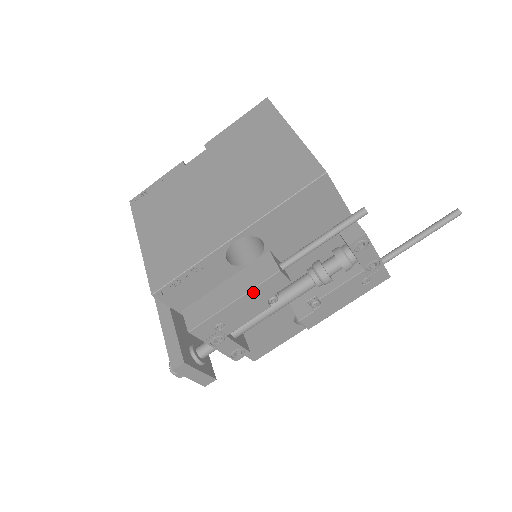
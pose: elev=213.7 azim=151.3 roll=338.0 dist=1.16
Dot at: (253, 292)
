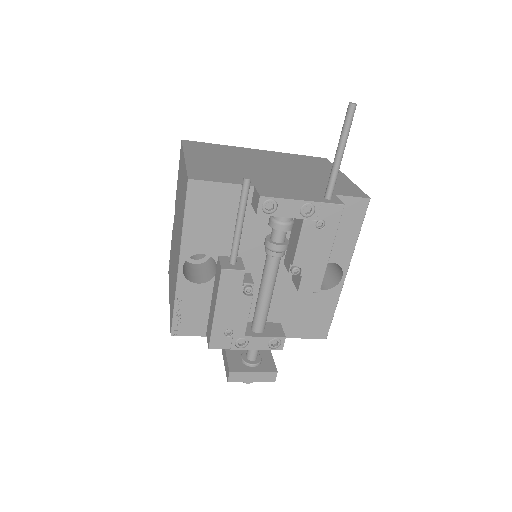
Dot at: (221, 296)
